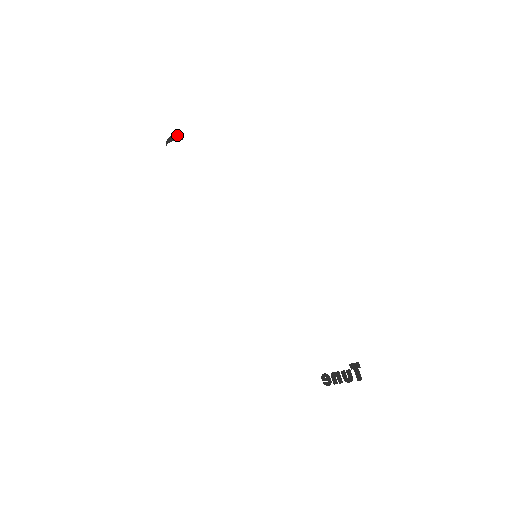
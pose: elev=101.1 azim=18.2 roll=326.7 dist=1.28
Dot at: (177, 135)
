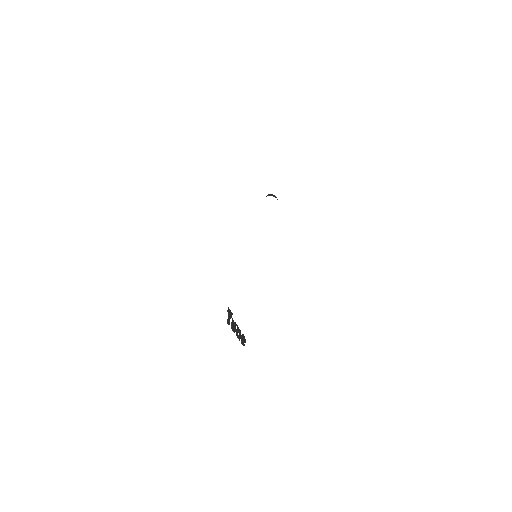
Dot at: (272, 194)
